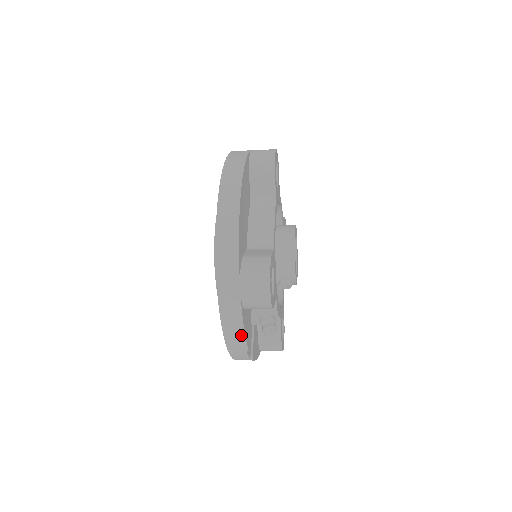
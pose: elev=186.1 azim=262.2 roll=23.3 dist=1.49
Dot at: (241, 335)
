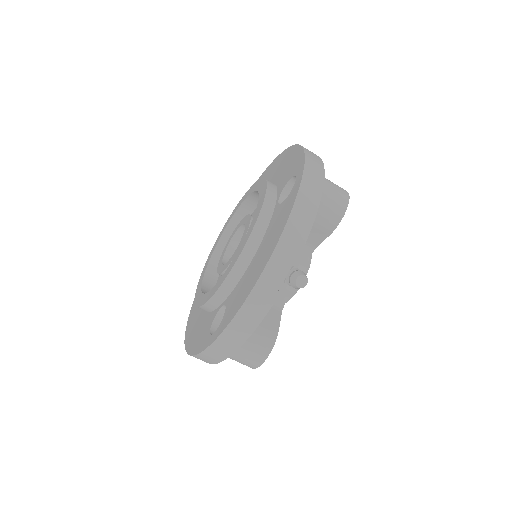
Dot at: (307, 226)
